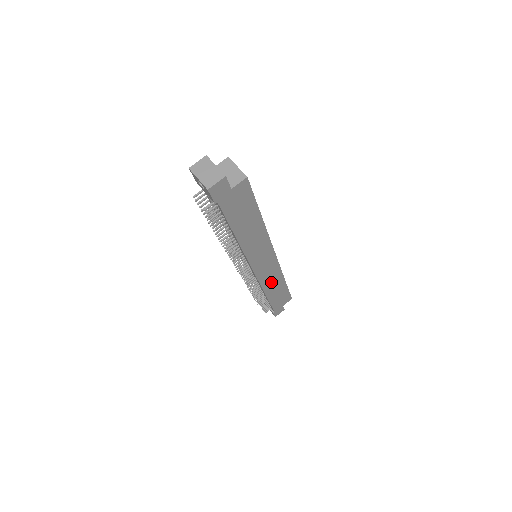
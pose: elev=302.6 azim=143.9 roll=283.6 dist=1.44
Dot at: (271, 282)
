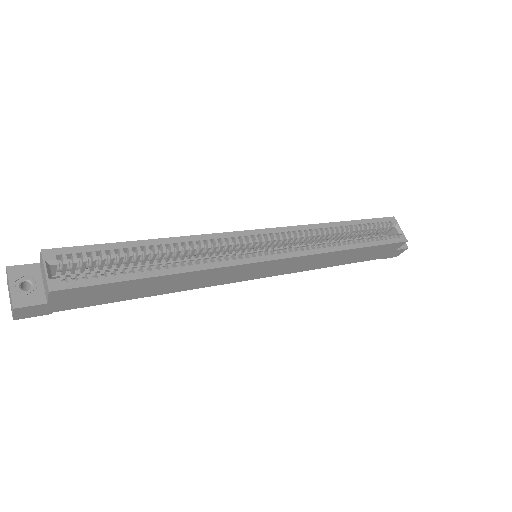
Dot at: (317, 262)
